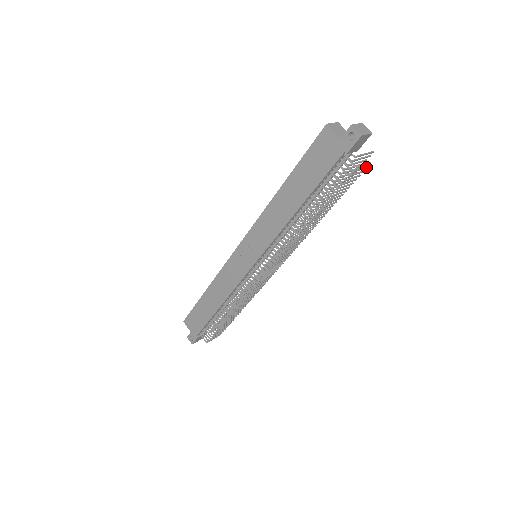
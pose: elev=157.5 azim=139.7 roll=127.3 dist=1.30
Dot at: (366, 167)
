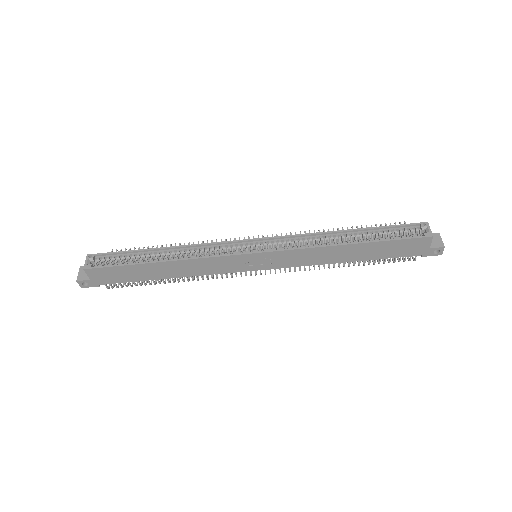
Dot at: occluded
